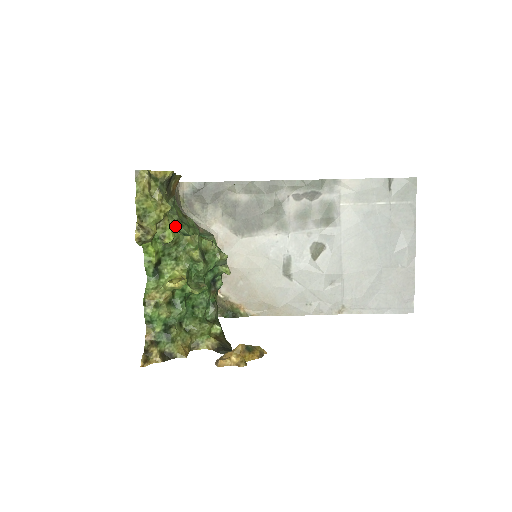
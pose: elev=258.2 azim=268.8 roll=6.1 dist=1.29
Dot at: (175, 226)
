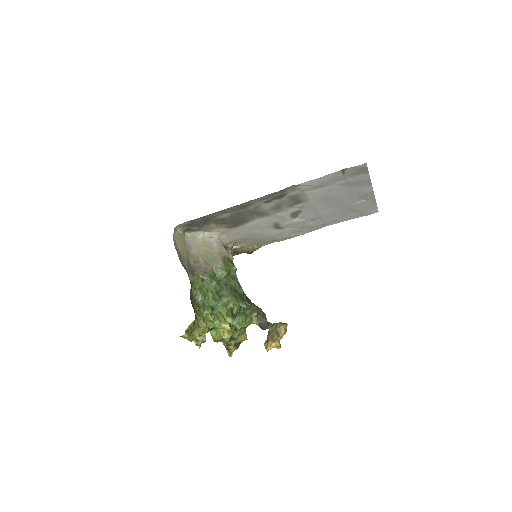
Dot at: (209, 314)
